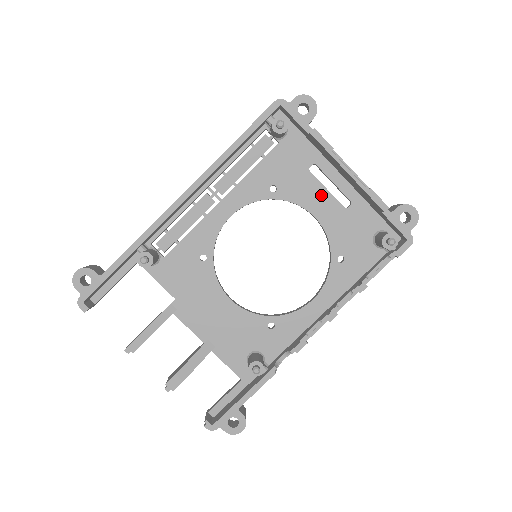
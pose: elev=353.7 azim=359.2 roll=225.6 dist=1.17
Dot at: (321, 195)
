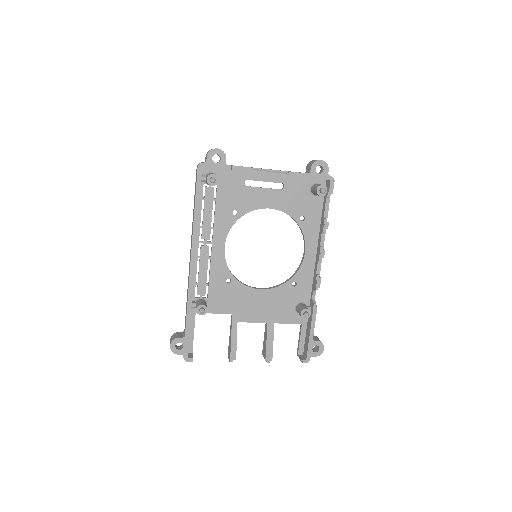
Dot at: (264, 194)
